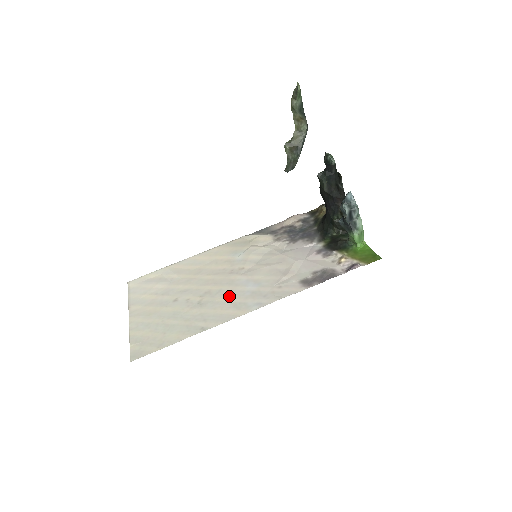
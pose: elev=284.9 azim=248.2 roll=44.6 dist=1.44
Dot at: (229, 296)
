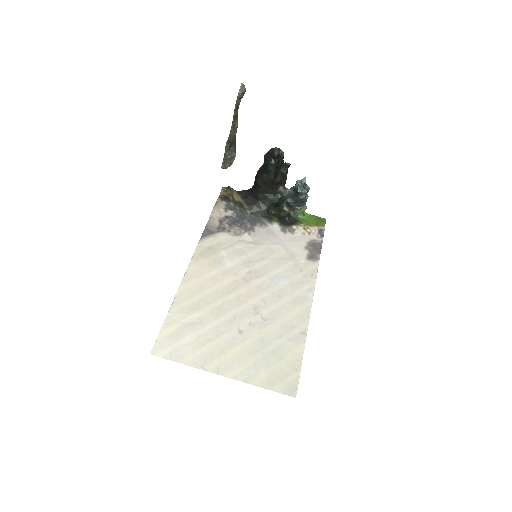
Dot at: (279, 299)
